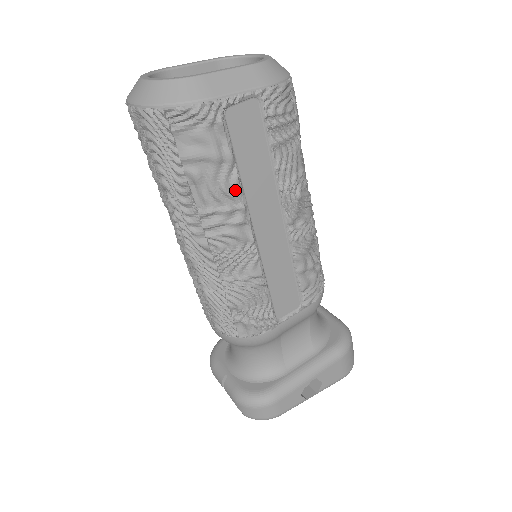
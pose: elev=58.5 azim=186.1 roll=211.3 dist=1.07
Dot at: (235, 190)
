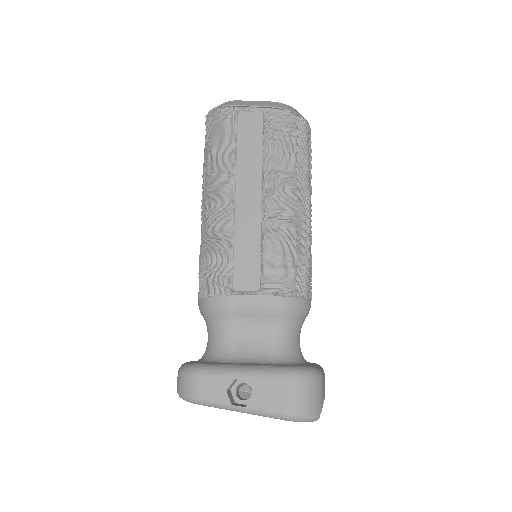
Dot at: (230, 162)
